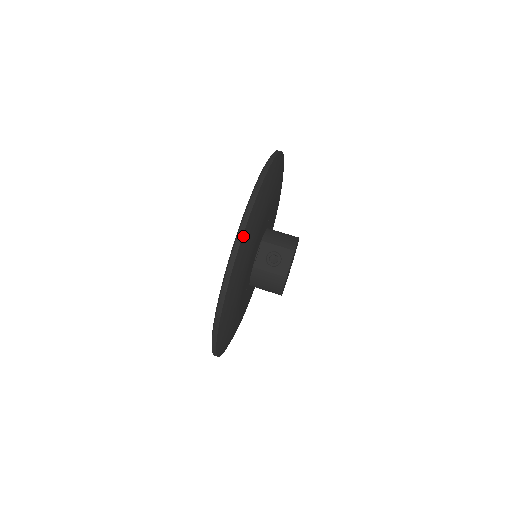
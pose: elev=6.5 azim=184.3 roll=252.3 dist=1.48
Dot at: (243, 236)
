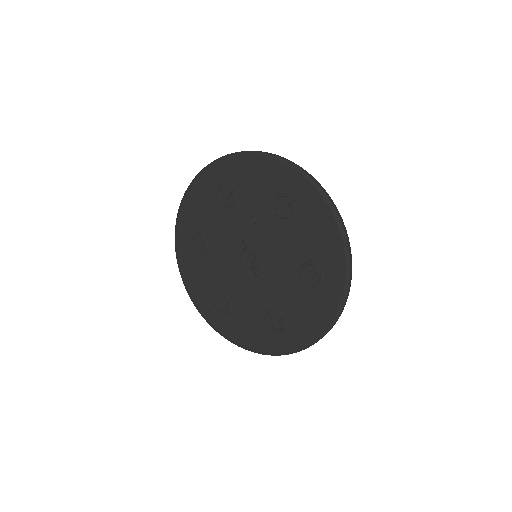
Dot at: (341, 220)
